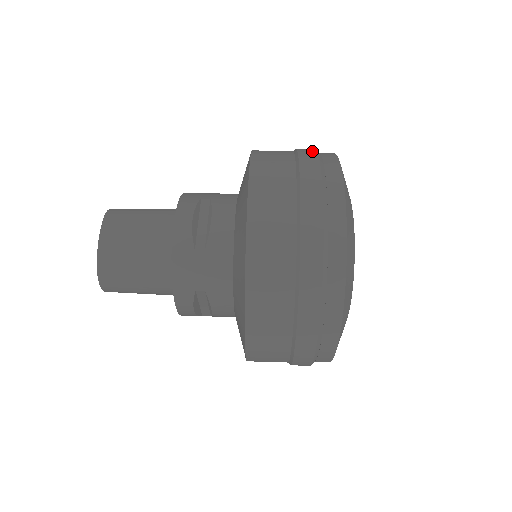
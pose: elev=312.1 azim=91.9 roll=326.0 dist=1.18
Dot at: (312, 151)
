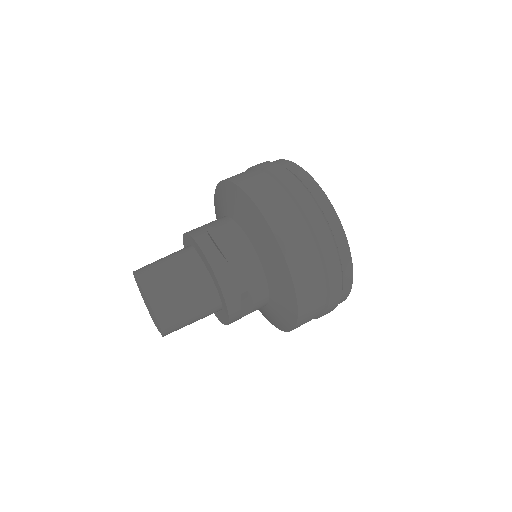
Dot at: (268, 163)
